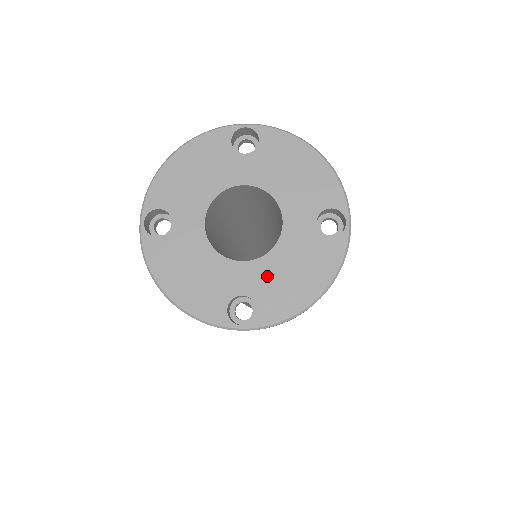
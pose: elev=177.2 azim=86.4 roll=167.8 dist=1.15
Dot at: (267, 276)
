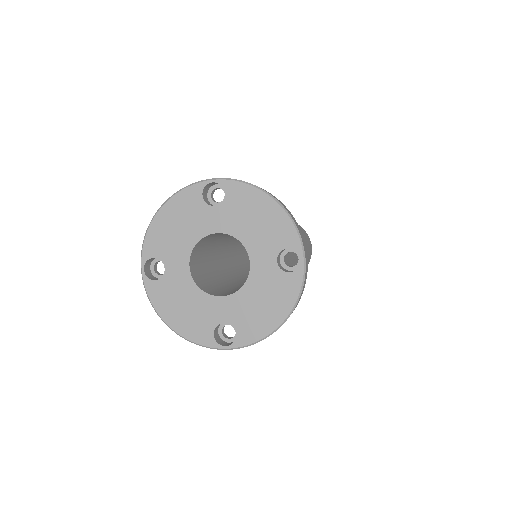
Dot at: (241, 307)
